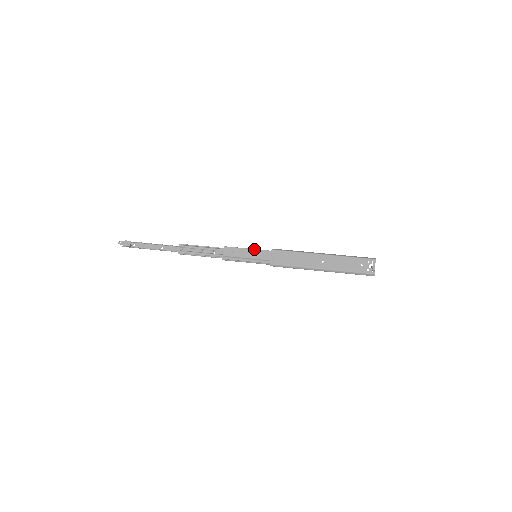
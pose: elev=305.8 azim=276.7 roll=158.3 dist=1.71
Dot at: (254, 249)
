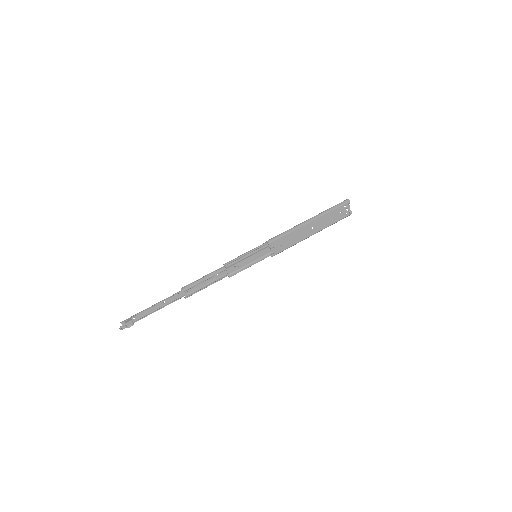
Dot at: (253, 252)
